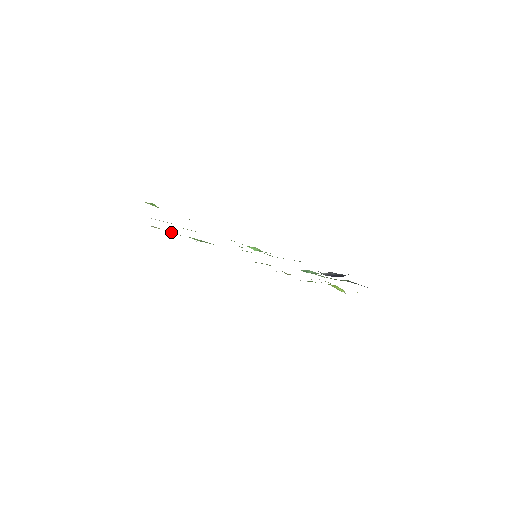
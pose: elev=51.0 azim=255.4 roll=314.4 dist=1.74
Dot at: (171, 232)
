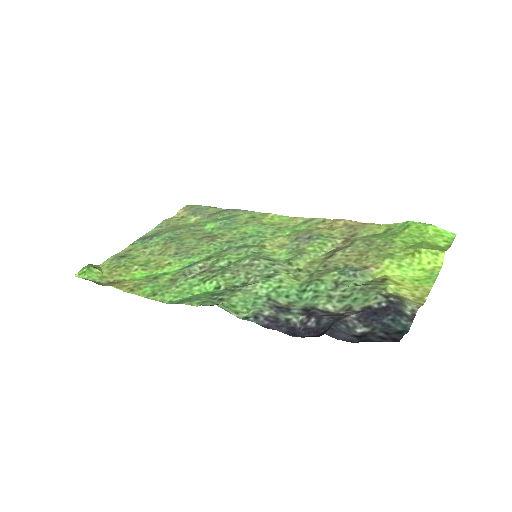
Dot at: (193, 217)
